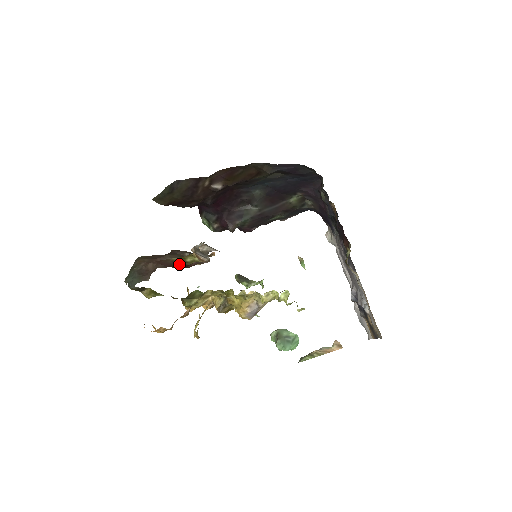
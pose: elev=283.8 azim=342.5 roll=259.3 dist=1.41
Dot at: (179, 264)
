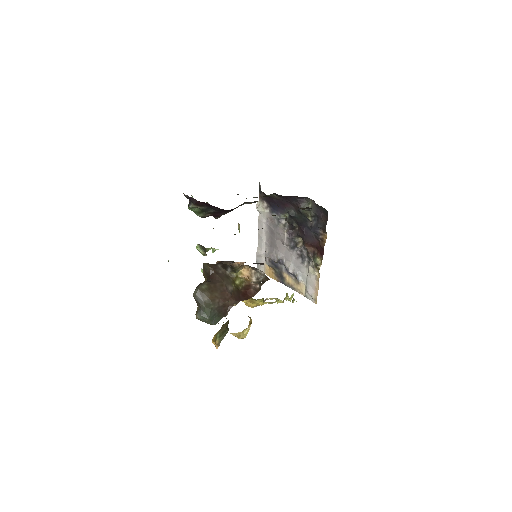
Dot at: (239, 292)
